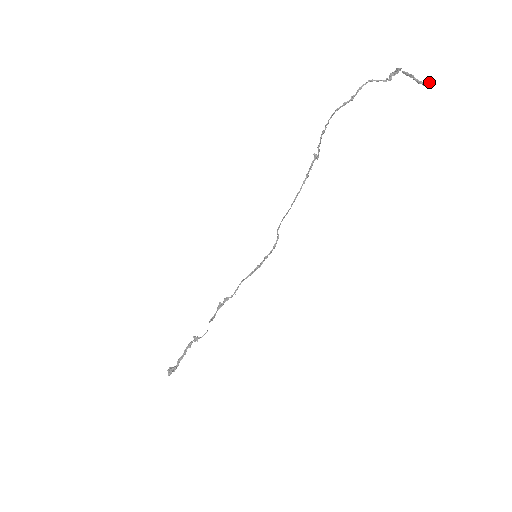
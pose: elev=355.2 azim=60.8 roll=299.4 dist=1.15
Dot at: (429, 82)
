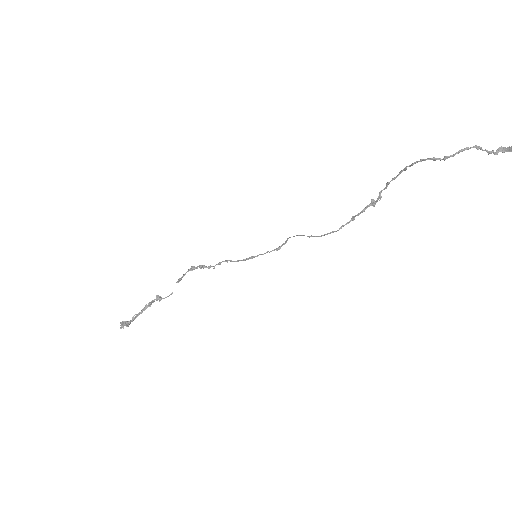
Dot at: out of frame
